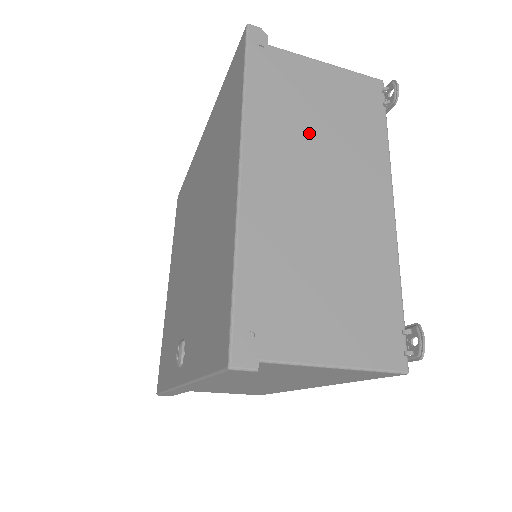
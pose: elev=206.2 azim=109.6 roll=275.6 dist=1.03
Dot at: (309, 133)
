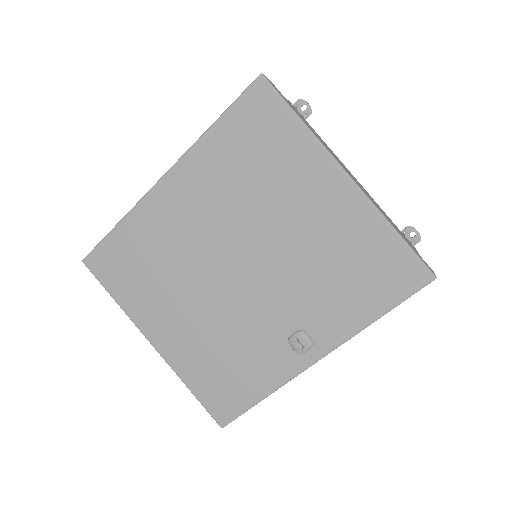
Dot at: occluded
